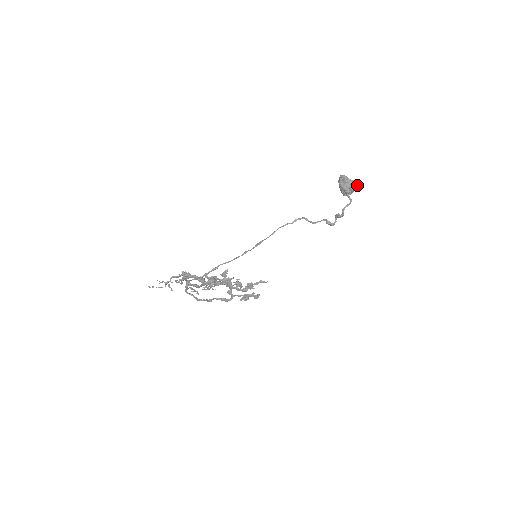
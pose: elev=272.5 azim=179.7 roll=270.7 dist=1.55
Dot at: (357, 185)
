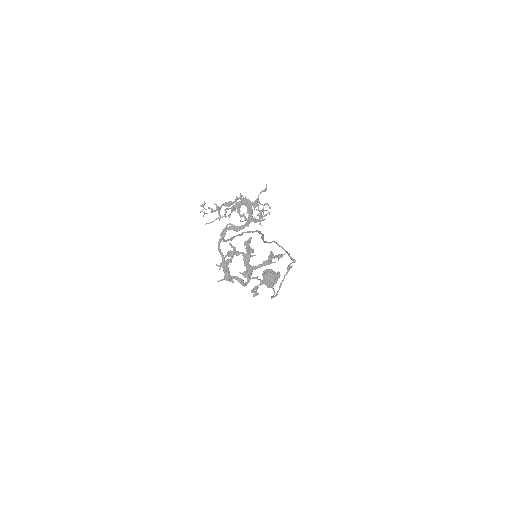
Dot at: occluded
